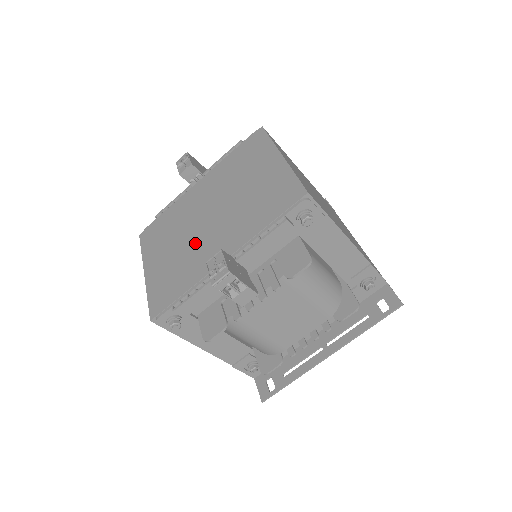
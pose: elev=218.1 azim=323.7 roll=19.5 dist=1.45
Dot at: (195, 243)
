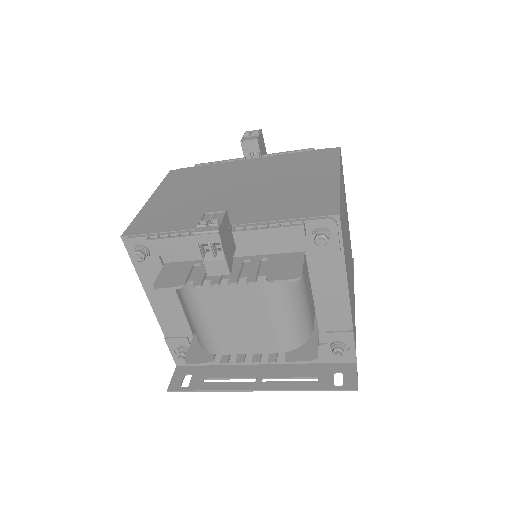
Dot at: (210, 200)
